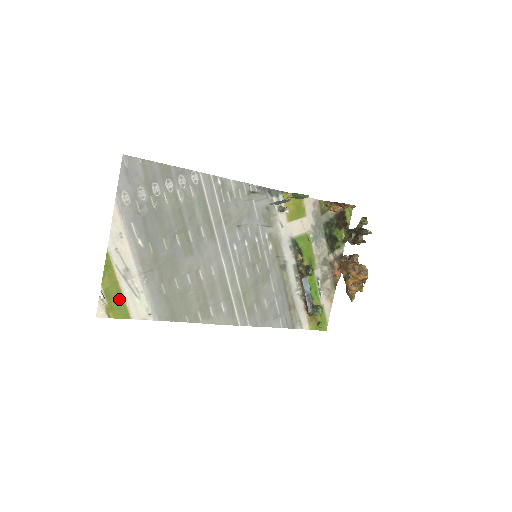
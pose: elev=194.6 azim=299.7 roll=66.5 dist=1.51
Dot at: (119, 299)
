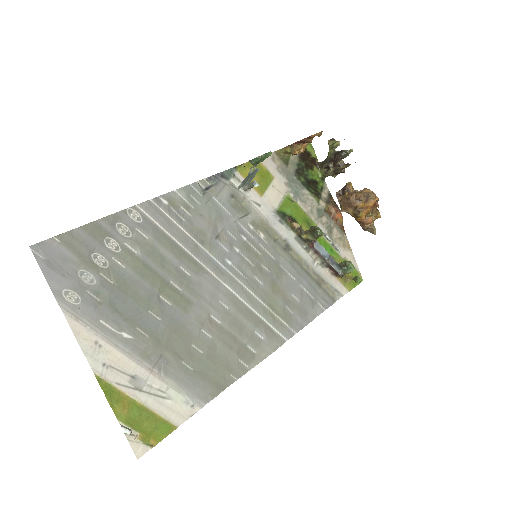
Dot at: (148, 418)
